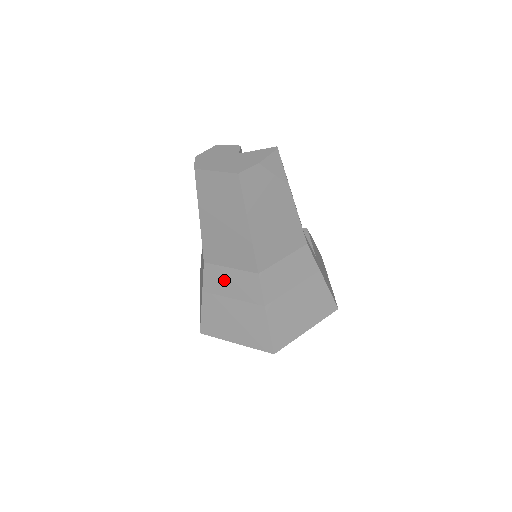
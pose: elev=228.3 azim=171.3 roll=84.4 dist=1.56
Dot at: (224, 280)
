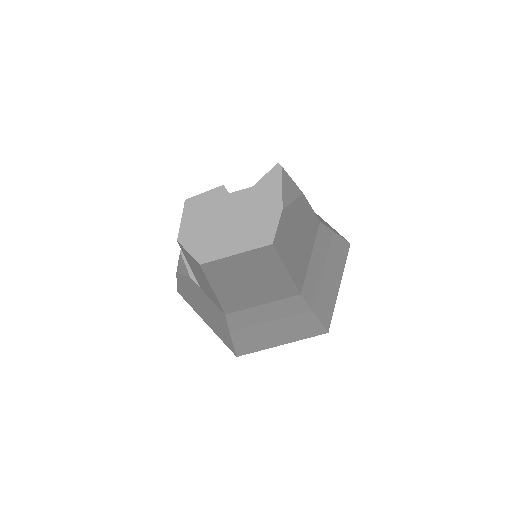
Dot at: (256, 315)
